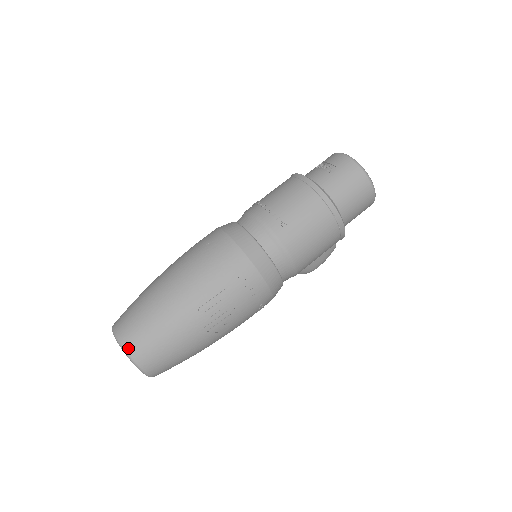
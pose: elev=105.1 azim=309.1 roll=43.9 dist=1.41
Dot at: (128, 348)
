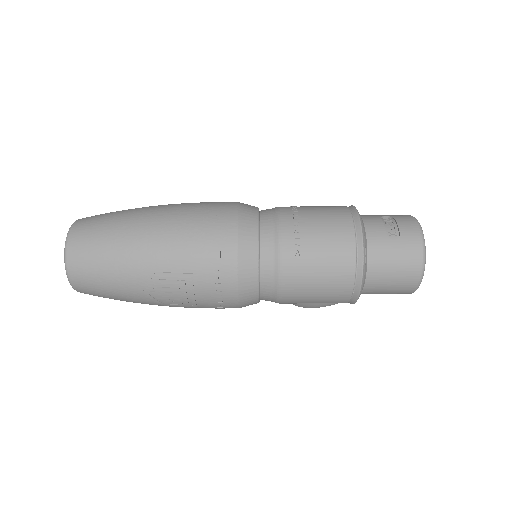
Dot at: (69, 256)
